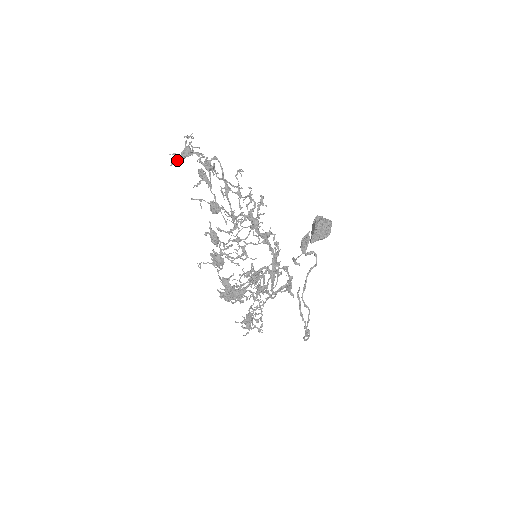
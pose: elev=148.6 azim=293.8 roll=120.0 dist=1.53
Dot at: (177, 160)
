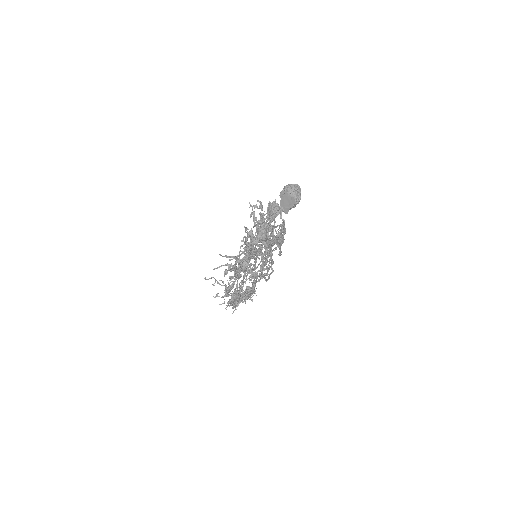
Dot at: (250, 248)
